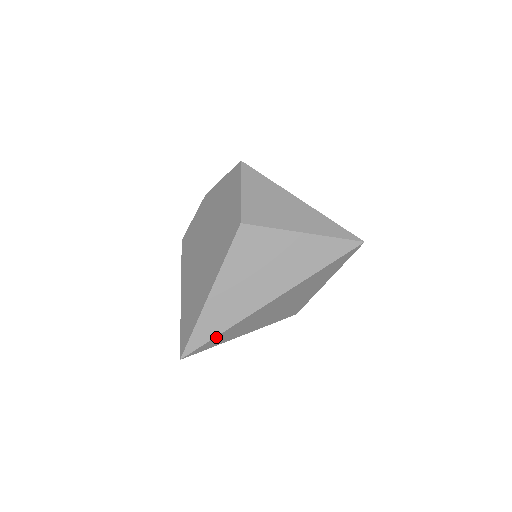
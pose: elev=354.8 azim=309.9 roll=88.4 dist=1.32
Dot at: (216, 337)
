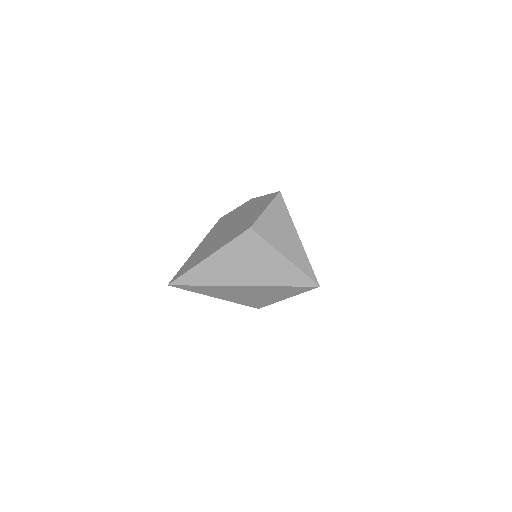
Dot at: (196, 286)
